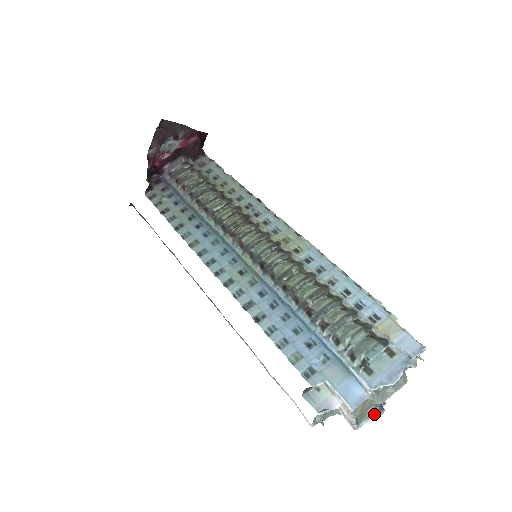
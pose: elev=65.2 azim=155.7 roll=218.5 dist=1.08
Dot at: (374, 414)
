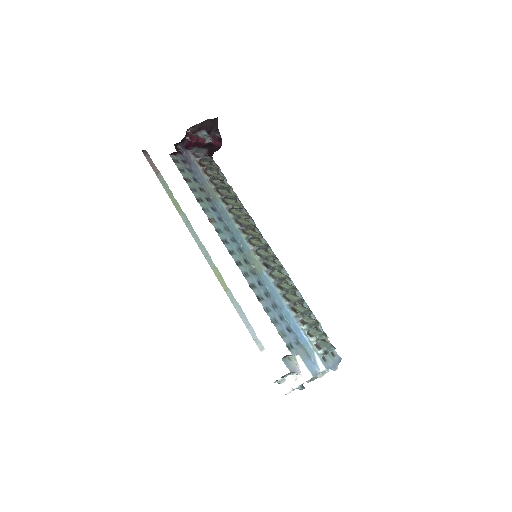
Dot at: occluded
